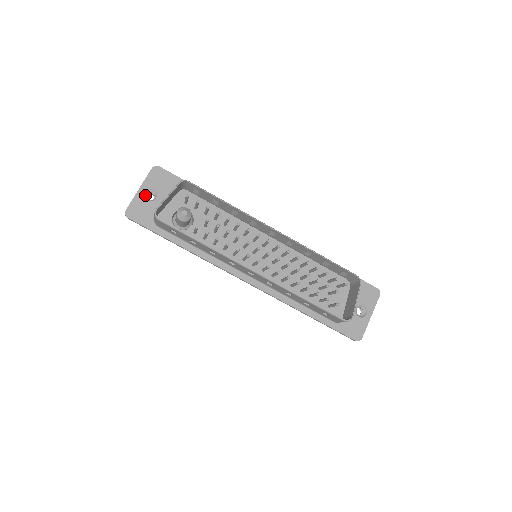
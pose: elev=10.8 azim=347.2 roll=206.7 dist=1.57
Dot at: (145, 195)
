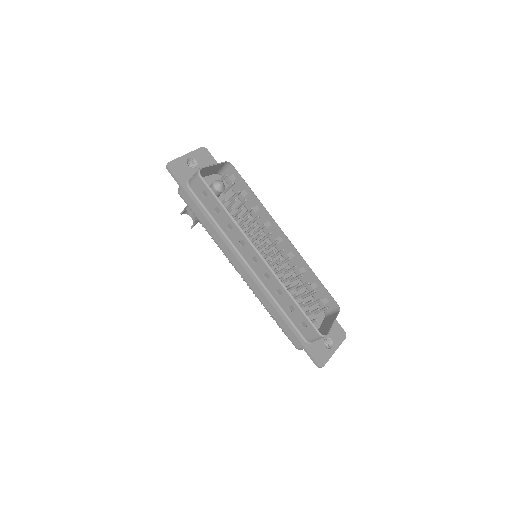
Dot at: occluded
